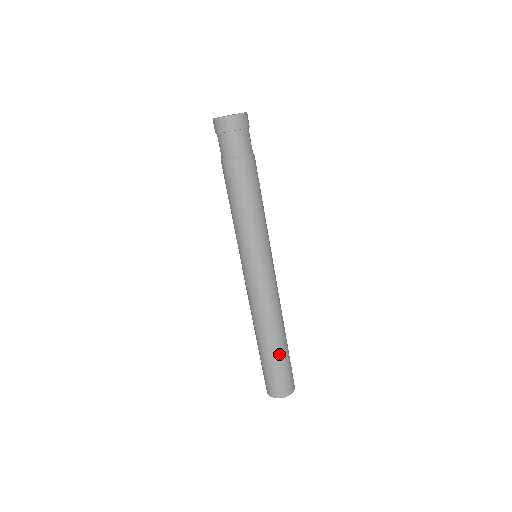
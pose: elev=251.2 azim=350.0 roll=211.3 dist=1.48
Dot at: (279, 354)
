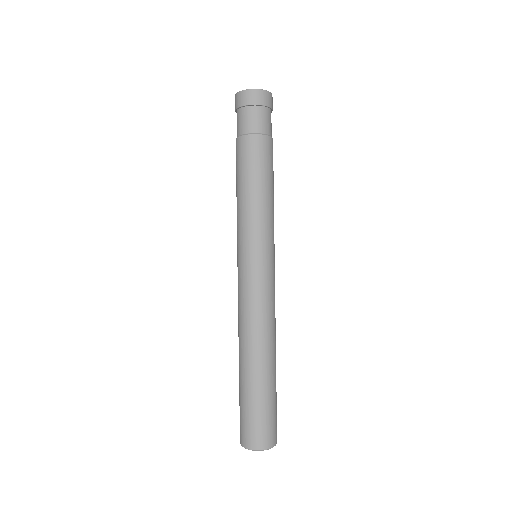
Dot at: (269, 384)
